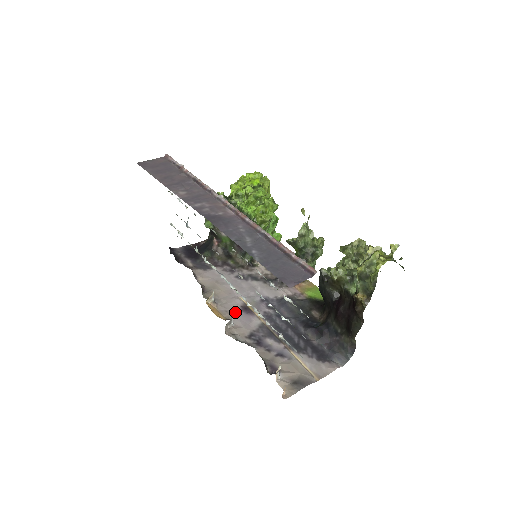
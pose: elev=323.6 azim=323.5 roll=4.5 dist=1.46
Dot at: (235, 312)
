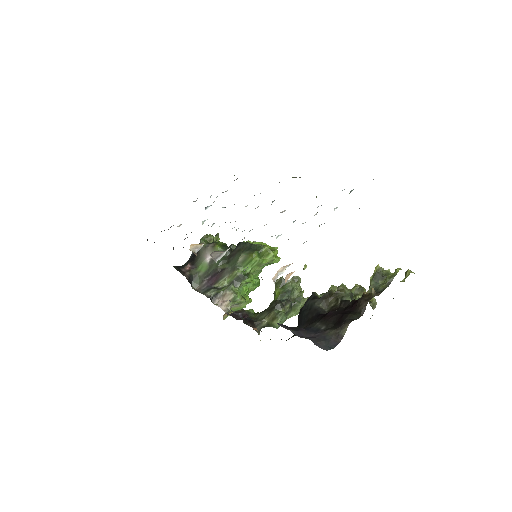
Dot at: occluded
